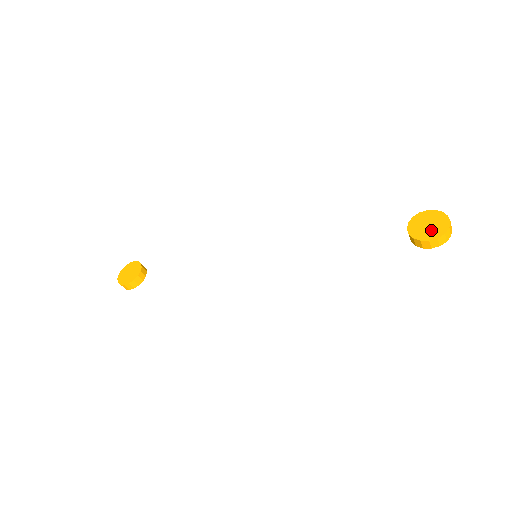
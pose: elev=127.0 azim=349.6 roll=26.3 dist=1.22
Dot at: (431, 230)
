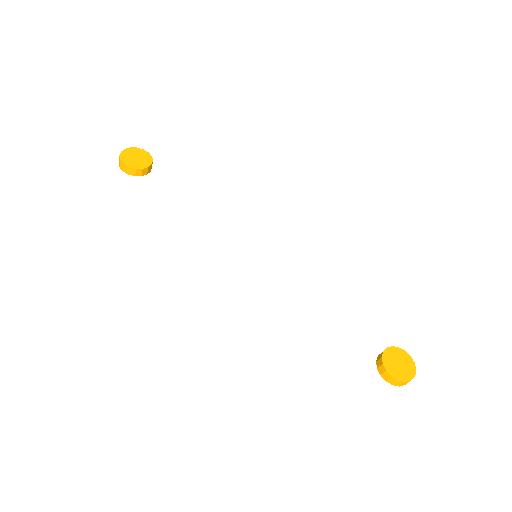
Dot at: (399, 369)
